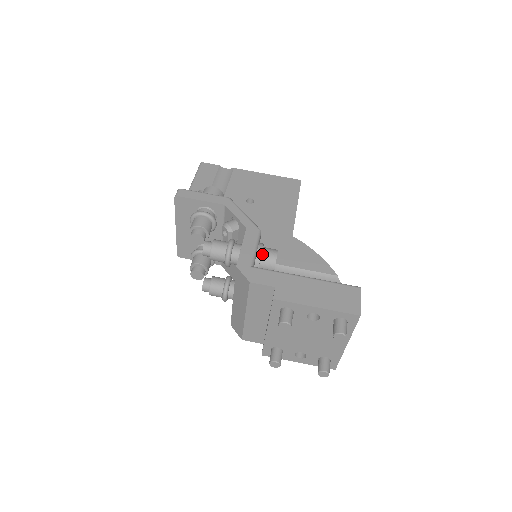
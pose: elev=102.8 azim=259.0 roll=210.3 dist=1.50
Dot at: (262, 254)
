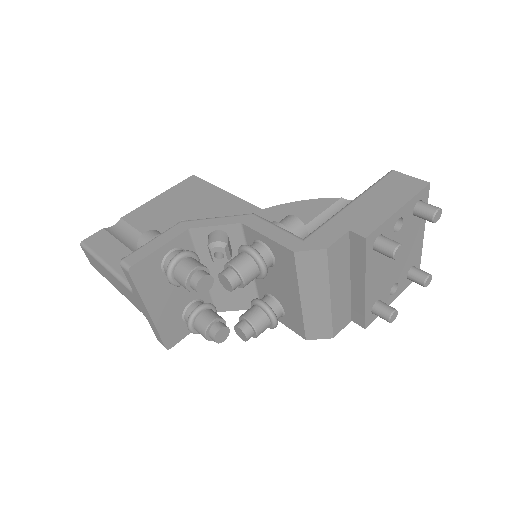
Dot at: (285, 229)
